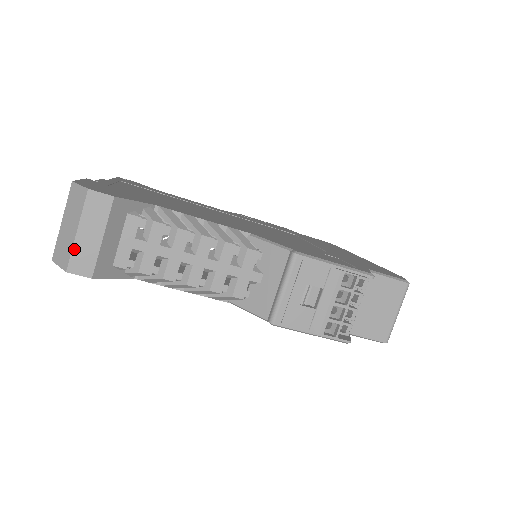
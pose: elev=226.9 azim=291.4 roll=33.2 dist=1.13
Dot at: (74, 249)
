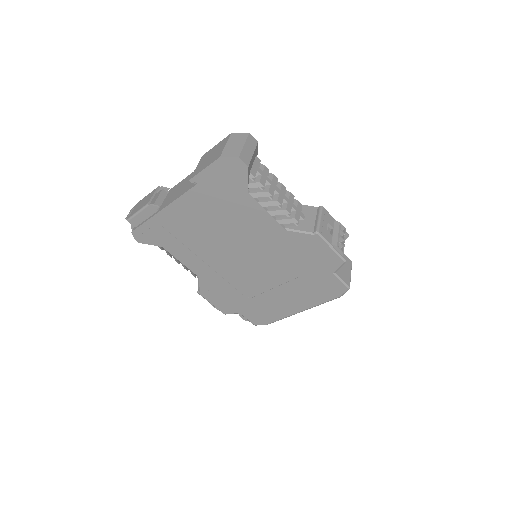
Dot at: (243, 150)
